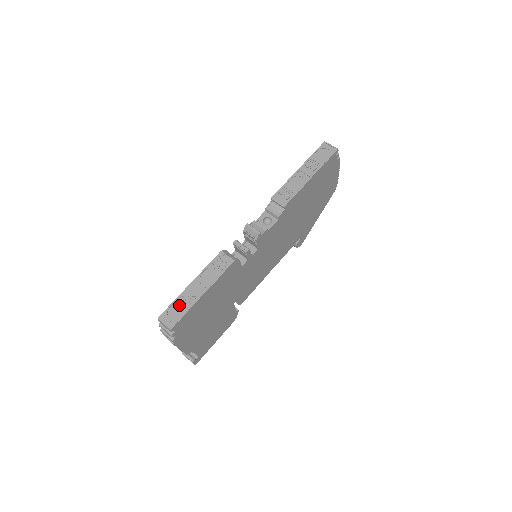
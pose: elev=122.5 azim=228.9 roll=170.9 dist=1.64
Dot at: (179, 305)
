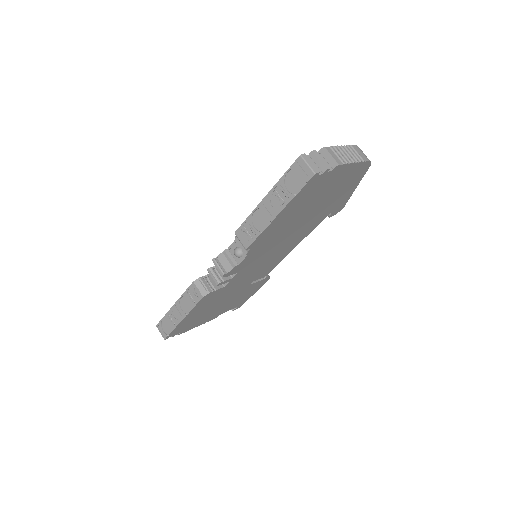
Dot at: (168, 321)
